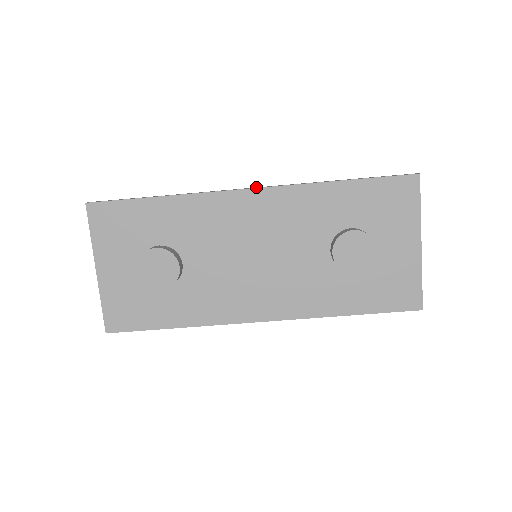
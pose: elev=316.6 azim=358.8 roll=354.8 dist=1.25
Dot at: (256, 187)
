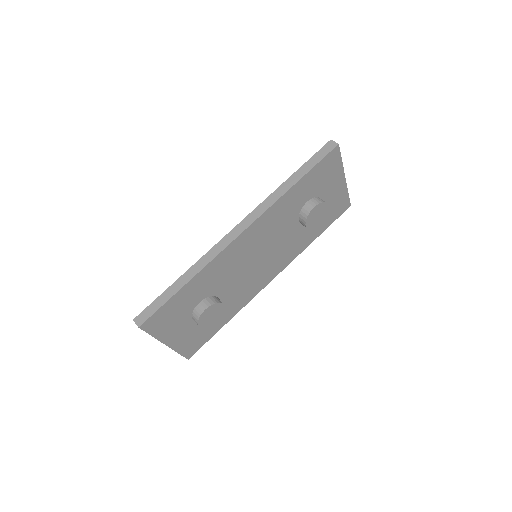
Dot at: (240, 224)
